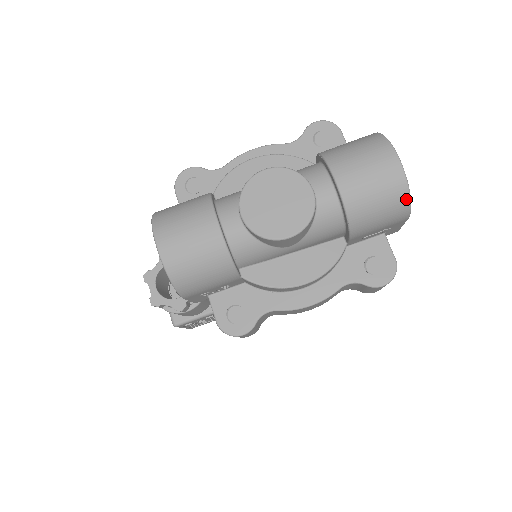
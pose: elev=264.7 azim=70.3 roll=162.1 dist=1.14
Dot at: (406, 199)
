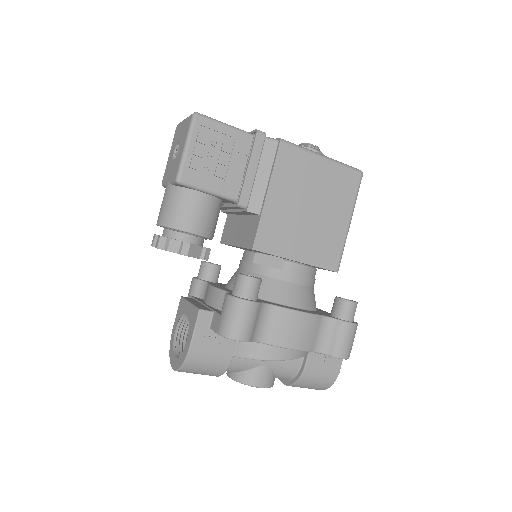
Dot at: occluded
